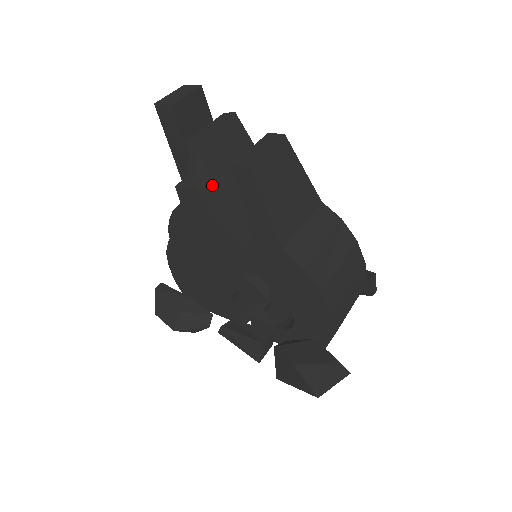
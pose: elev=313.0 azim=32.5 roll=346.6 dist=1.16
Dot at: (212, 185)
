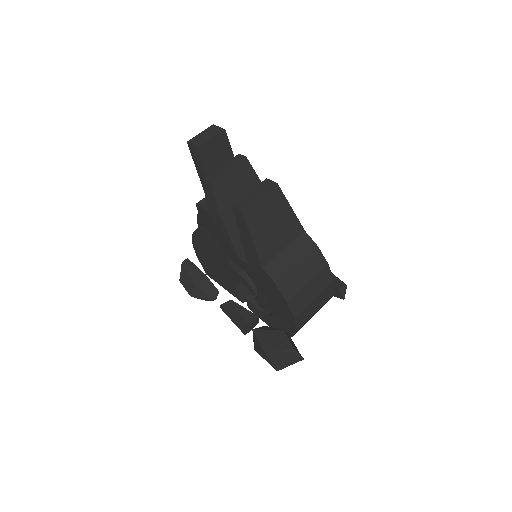
Dot at: (219, 213)
